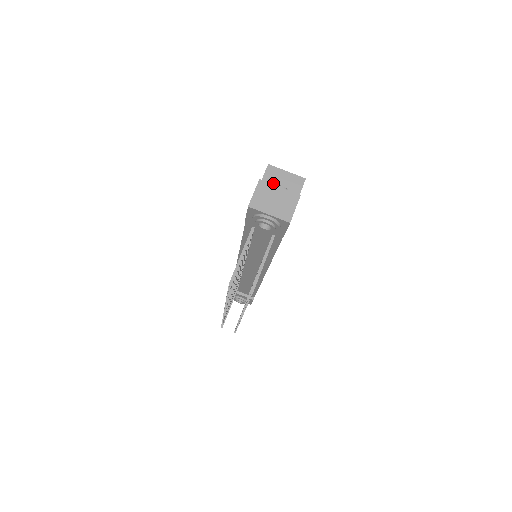
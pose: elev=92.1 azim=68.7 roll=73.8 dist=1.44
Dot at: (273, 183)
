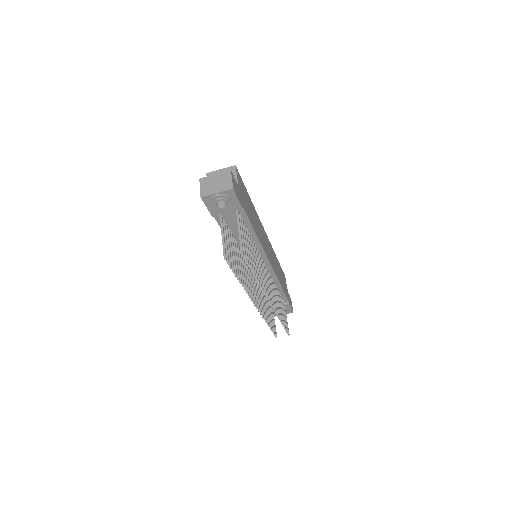
Dot at: occluded
